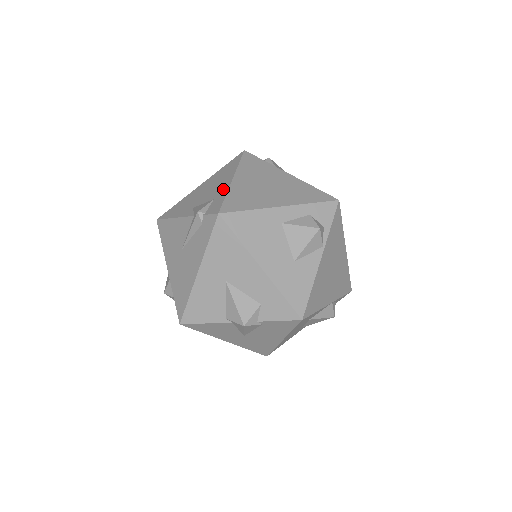
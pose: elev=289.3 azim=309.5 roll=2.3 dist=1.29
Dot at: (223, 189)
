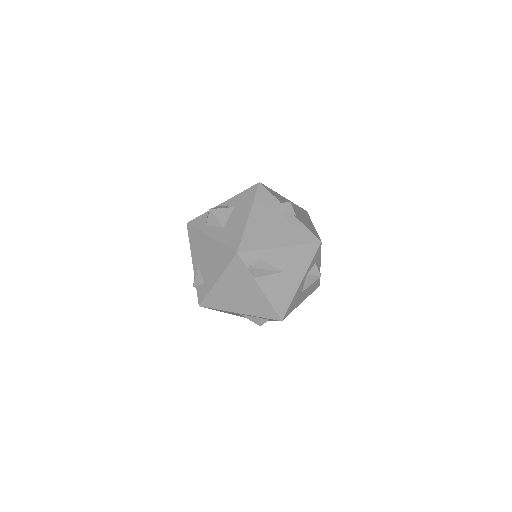
Dot at: (210, 283)
